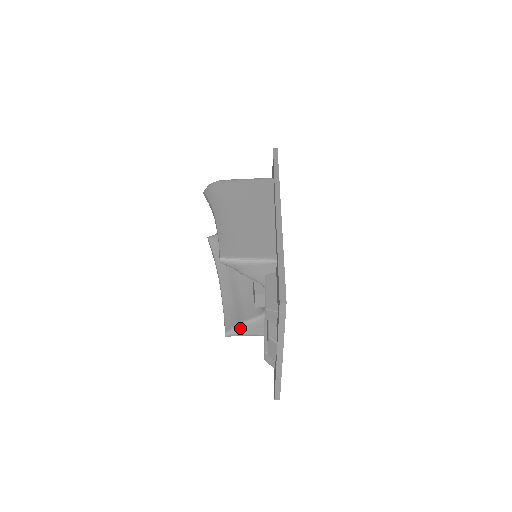
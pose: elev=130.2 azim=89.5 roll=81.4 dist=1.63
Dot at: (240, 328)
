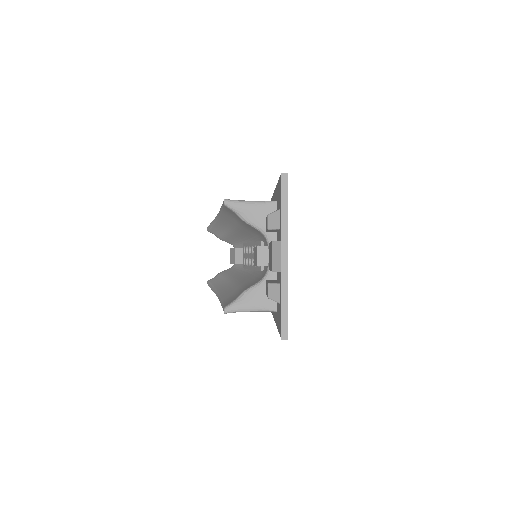
Dot at: (241, 298)
